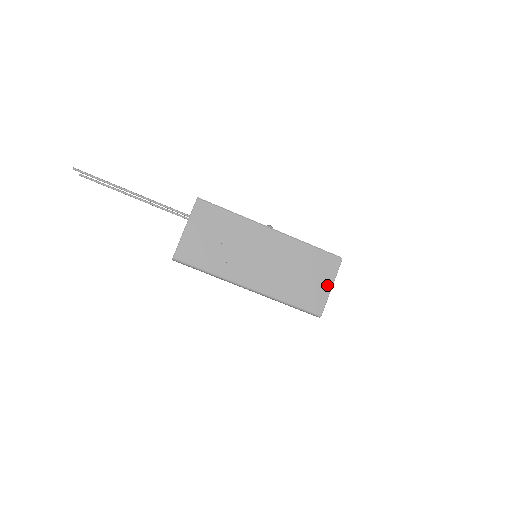
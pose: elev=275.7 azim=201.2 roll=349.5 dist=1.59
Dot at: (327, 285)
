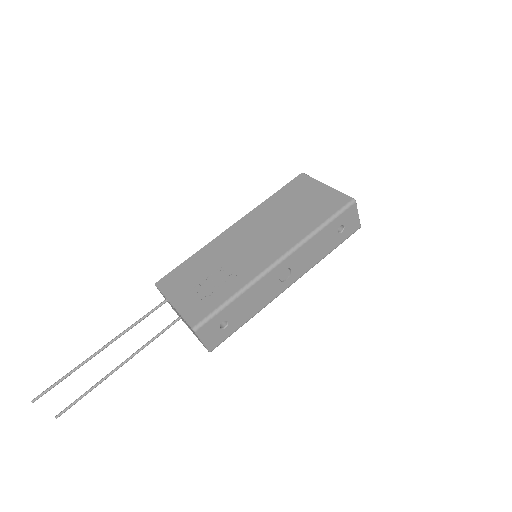
Dot at: (322, 189)
